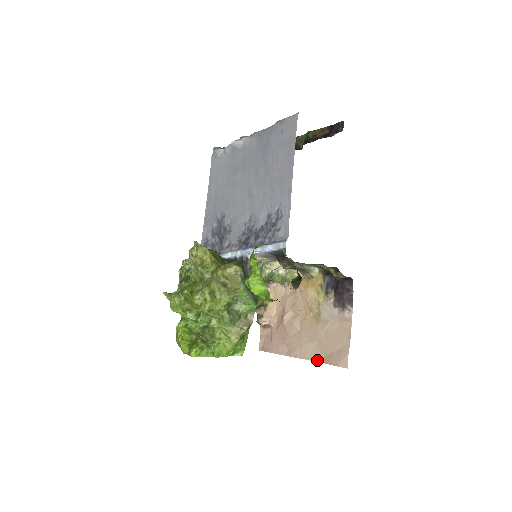
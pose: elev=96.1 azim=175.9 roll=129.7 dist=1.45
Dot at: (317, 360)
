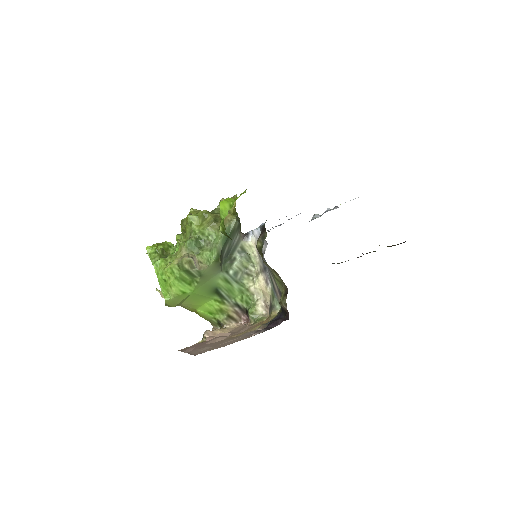
Dot at: (195, 354)
